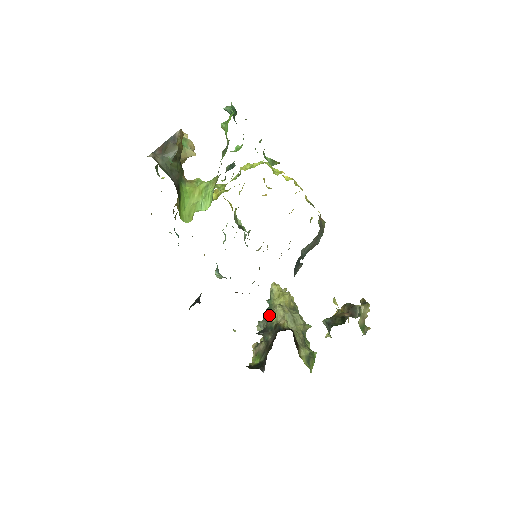
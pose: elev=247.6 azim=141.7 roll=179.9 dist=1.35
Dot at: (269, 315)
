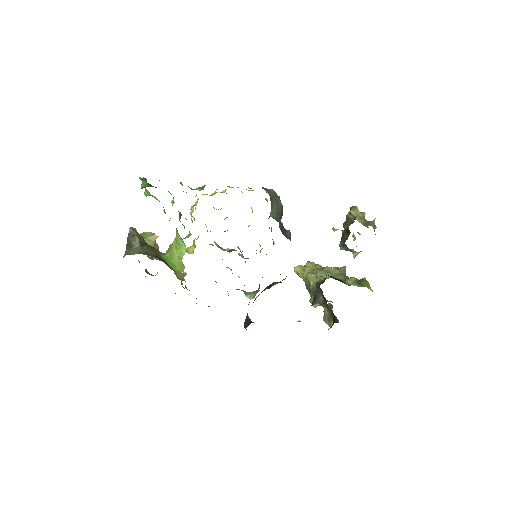
Dot at: occluded
